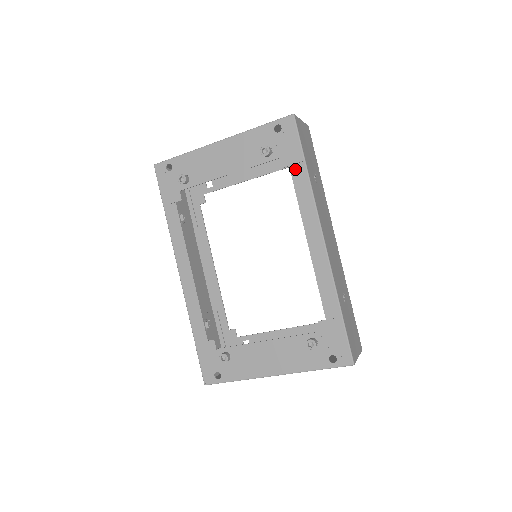
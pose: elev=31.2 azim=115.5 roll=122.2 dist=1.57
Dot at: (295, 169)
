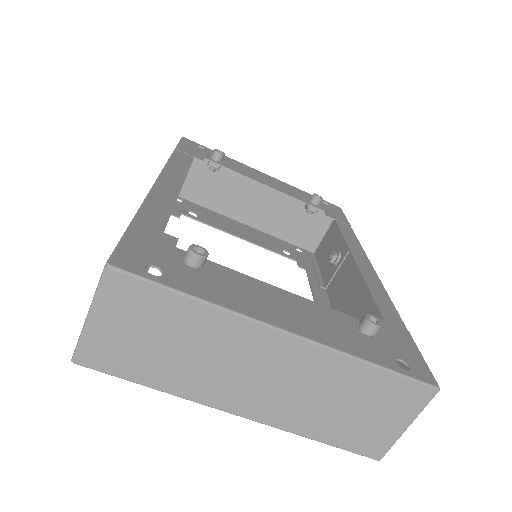
Dot at: (341, 224)
